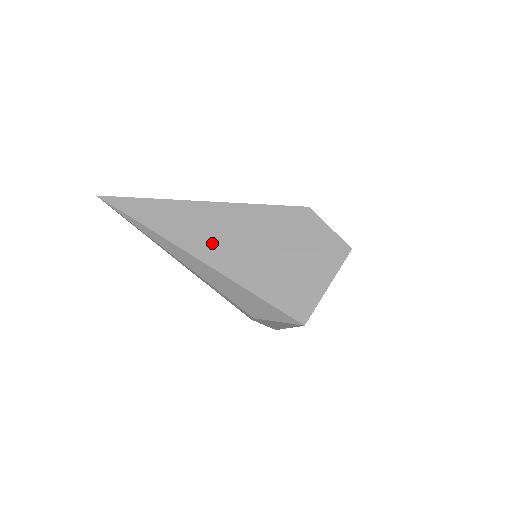
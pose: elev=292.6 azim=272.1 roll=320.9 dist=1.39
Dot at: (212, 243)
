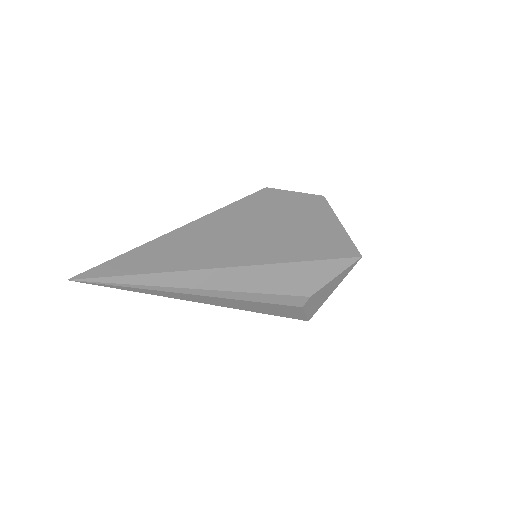
Dot at: (232, 249)
